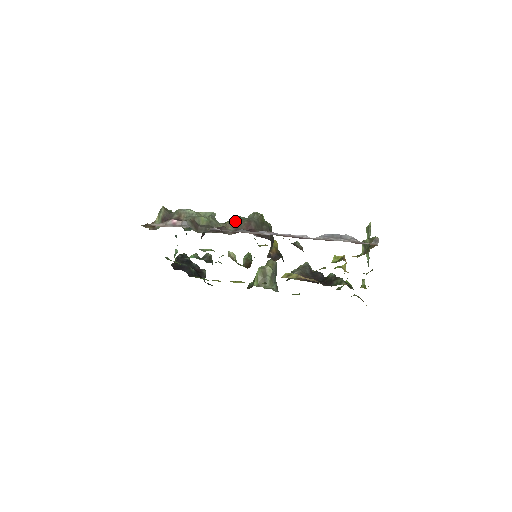
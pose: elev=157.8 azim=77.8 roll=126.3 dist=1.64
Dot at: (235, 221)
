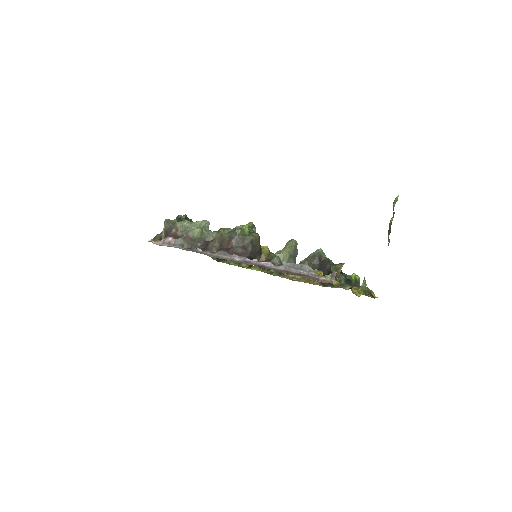
Dot at: (220, 236)
